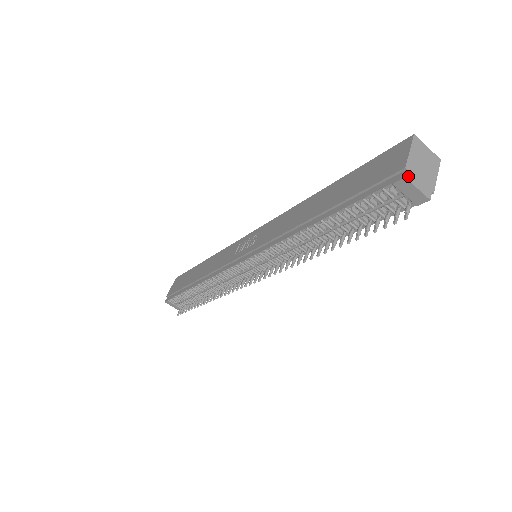
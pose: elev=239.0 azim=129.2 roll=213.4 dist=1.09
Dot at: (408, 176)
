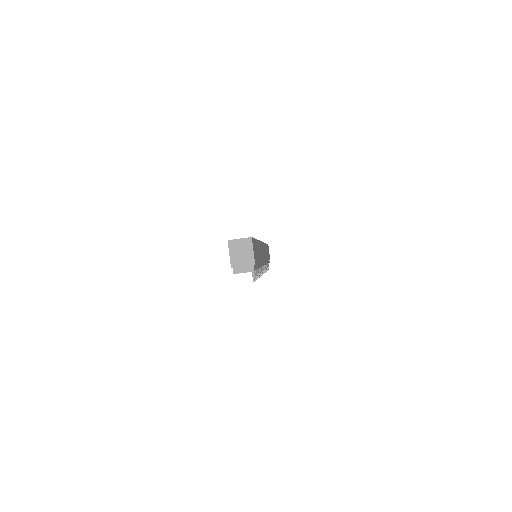
Dot at: (235, 271)
